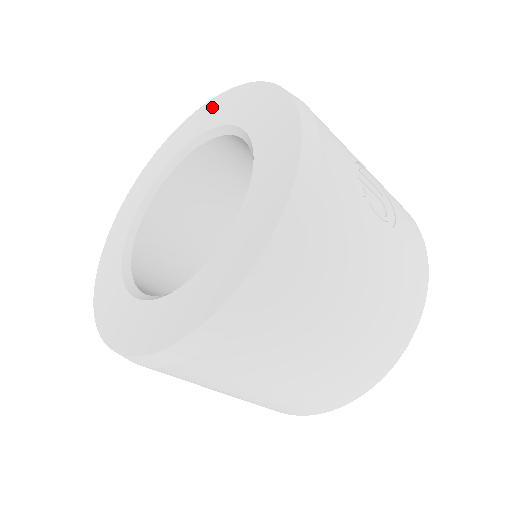
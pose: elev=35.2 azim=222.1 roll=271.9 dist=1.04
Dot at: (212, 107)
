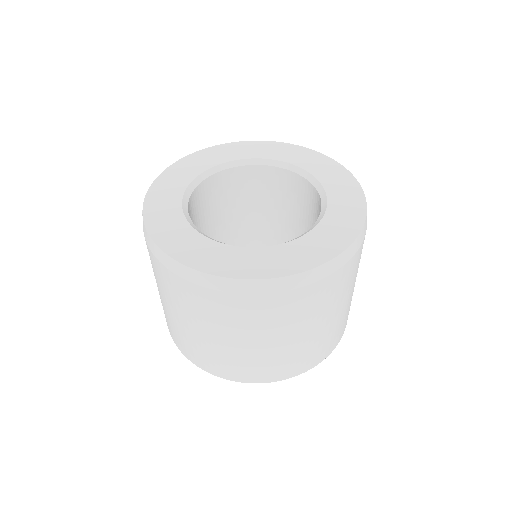
Dot at: (289, 149)
